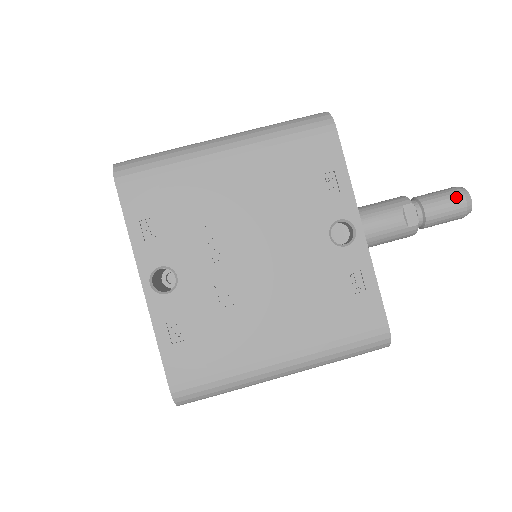
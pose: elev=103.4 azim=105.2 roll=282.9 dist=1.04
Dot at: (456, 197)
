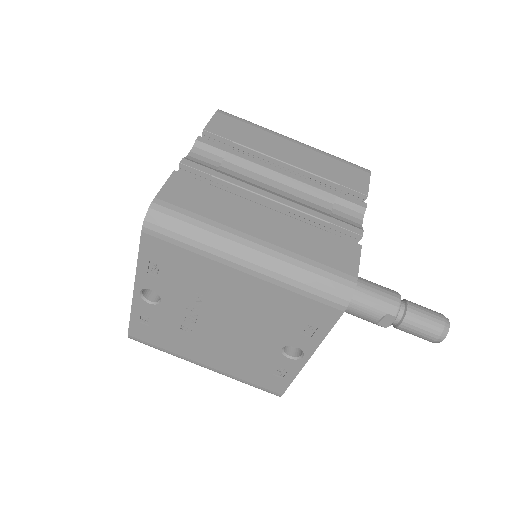
Dot at: (432, 334)
